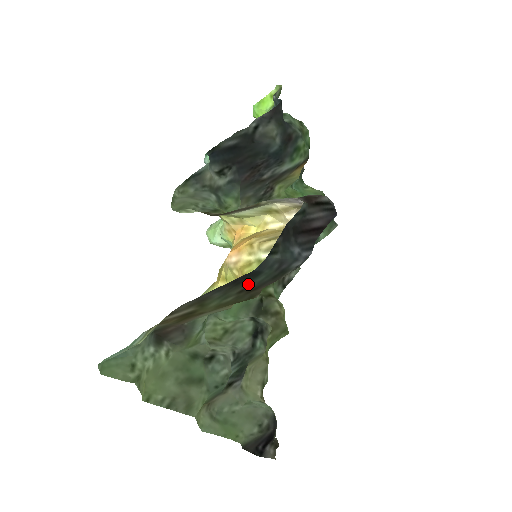
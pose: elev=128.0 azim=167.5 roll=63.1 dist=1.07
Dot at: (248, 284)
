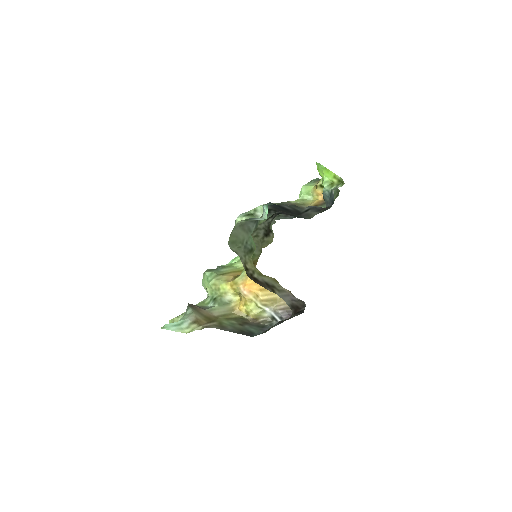
Dot at: (246, 328)
